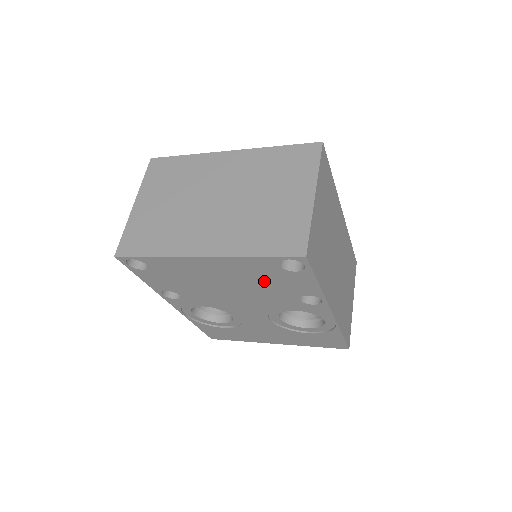
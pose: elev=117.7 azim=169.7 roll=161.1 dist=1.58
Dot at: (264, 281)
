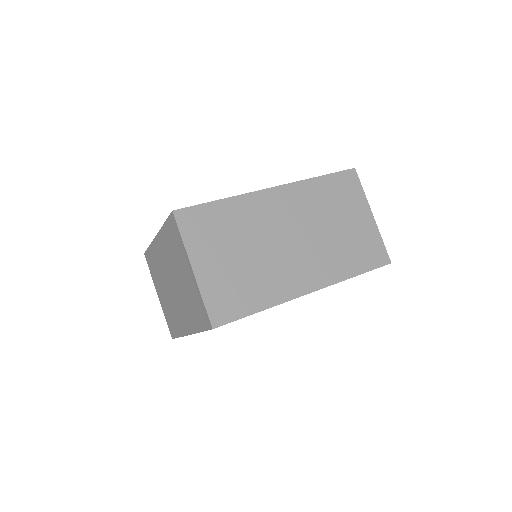
Dot at: occluded
